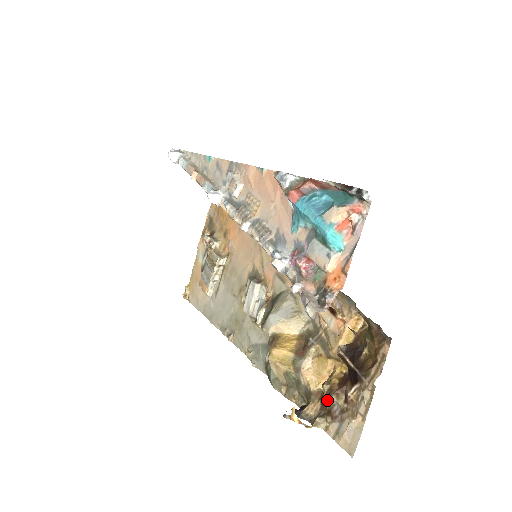
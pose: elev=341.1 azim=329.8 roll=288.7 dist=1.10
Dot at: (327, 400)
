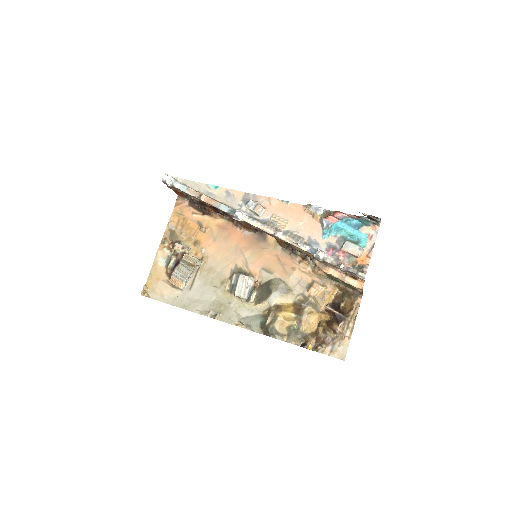
Dot at: (322, 335)
